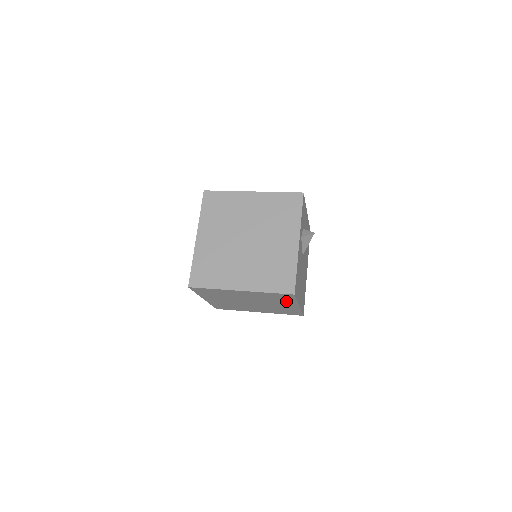
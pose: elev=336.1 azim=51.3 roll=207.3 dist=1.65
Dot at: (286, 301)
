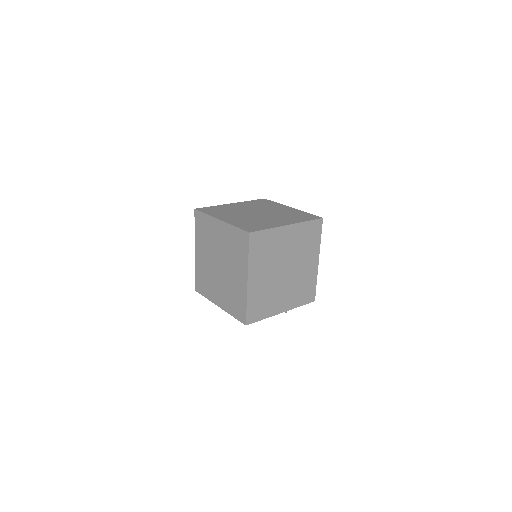
Dot at: (313, 247)
